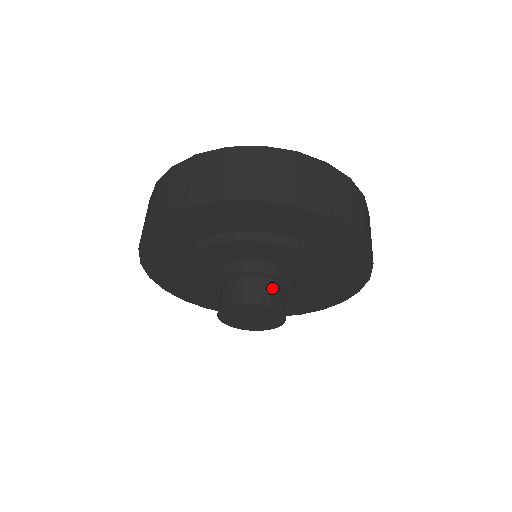
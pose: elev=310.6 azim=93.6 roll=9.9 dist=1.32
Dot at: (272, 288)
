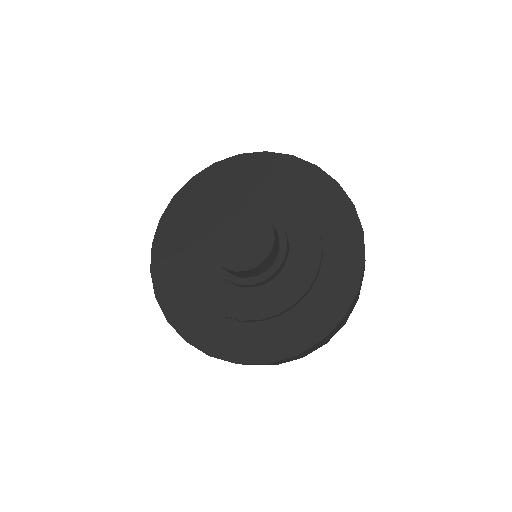
Dot at: occluded
